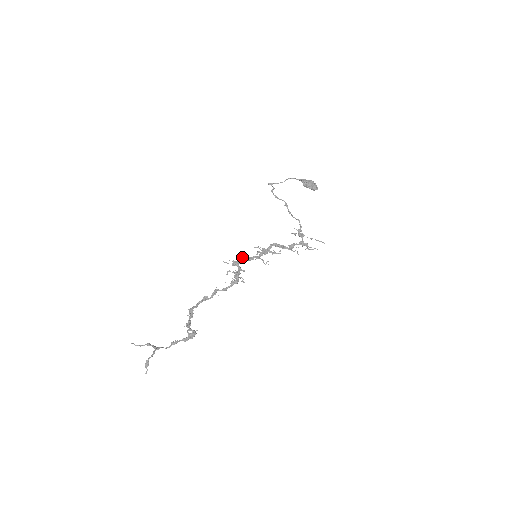
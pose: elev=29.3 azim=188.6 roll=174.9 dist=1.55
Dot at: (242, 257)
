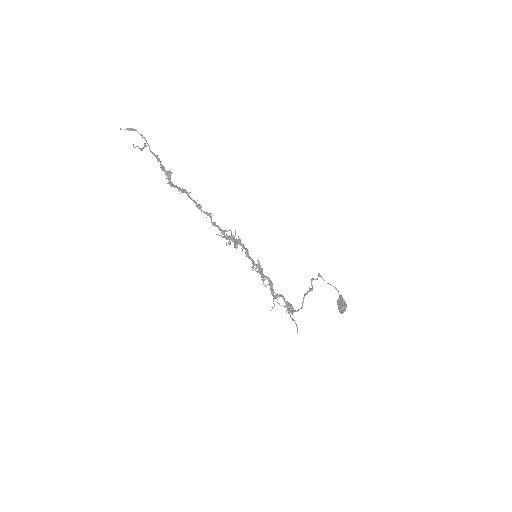
Dot at: (247, 249)
